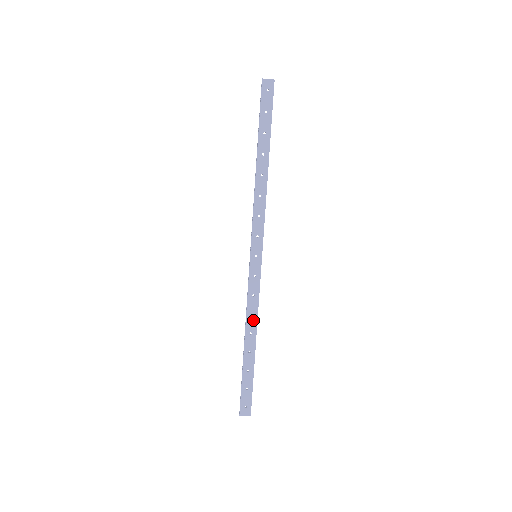
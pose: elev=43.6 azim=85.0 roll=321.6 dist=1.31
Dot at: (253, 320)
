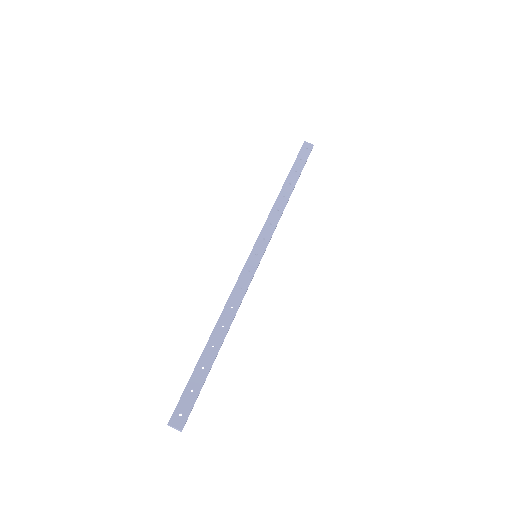
Dot at: (231, 313)
